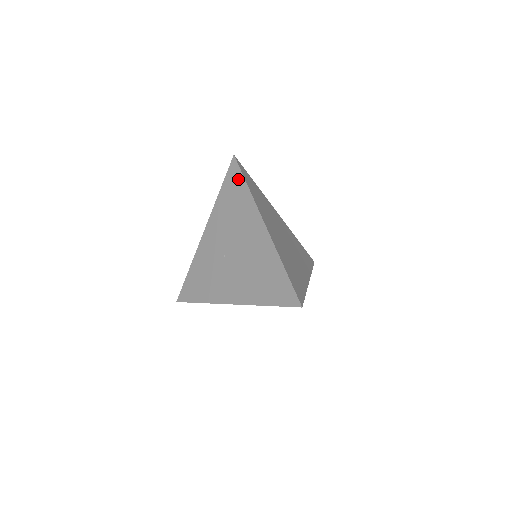
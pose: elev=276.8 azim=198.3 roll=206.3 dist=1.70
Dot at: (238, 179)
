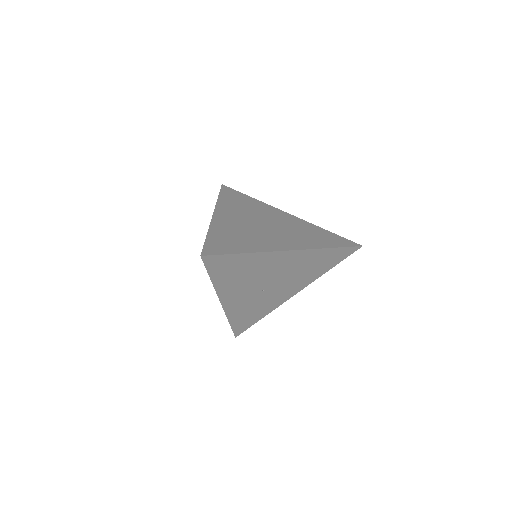
Dot at: (227, 260)
